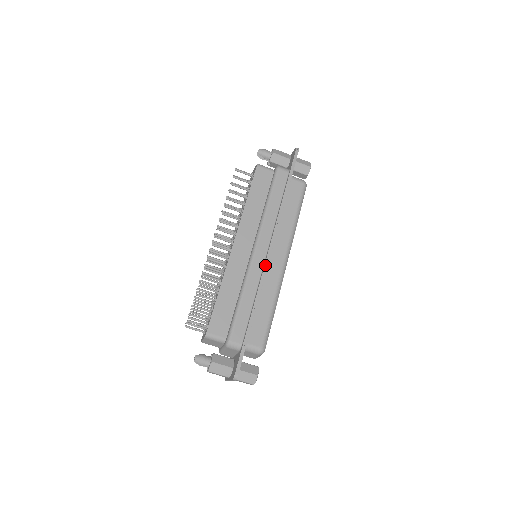
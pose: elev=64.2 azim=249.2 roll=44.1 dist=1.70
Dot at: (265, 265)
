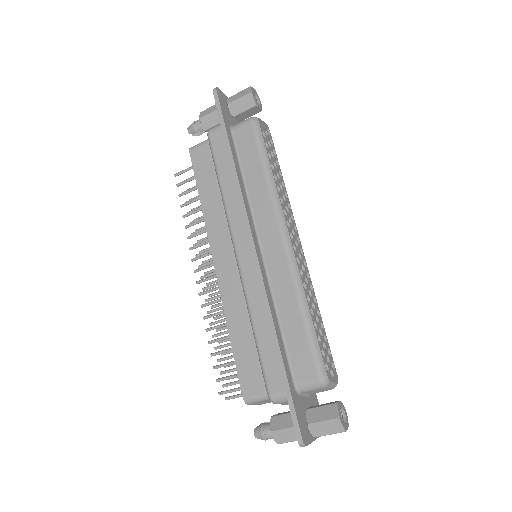
Dot at: (256, 267)
